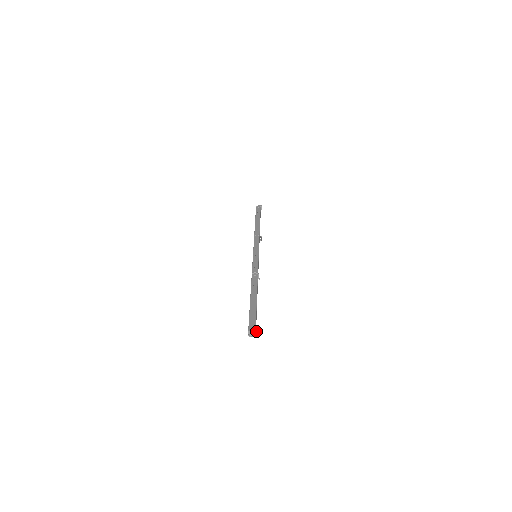
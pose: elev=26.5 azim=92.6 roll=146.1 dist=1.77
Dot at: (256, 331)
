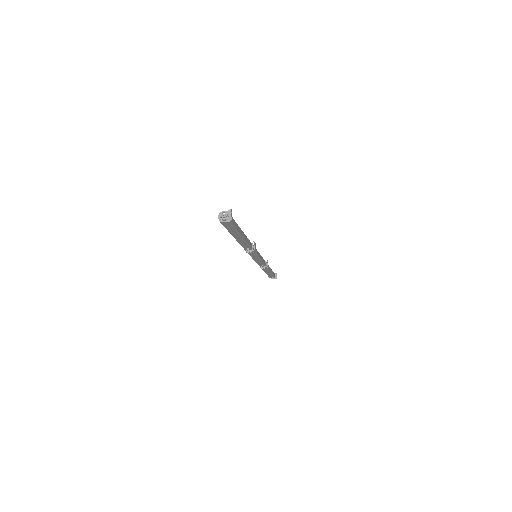
Dot at: (229, 211)
